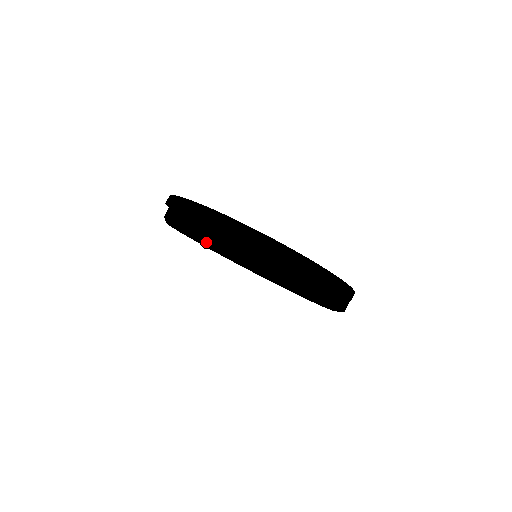
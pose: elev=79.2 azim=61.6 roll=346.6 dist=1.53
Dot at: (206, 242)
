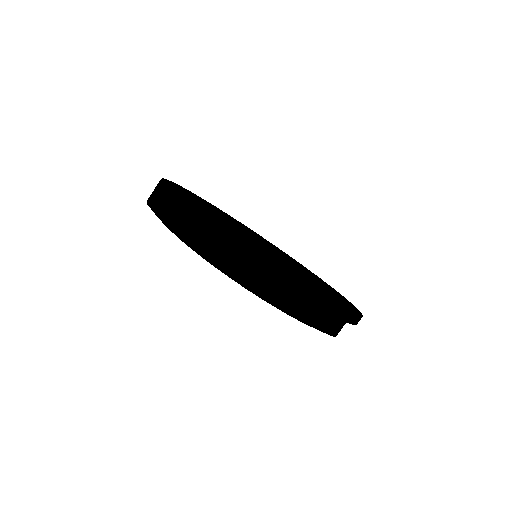
Dot at: occluded
